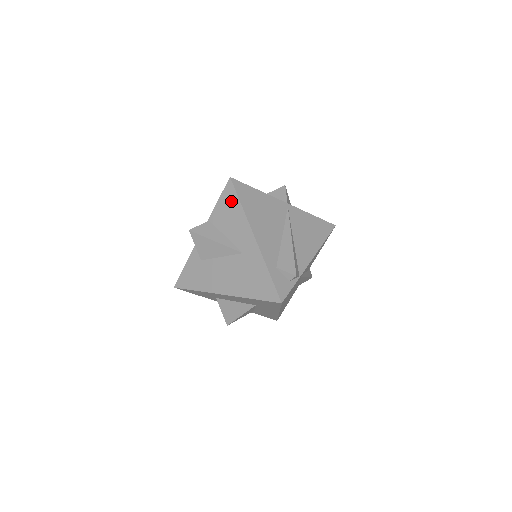
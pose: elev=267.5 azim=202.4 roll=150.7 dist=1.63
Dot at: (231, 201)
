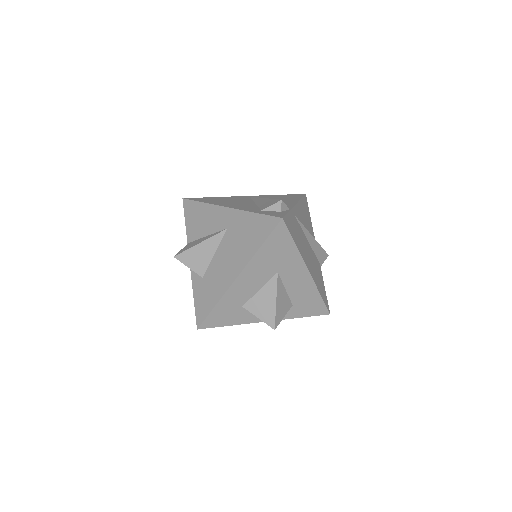
Dot at: (194, 210)
